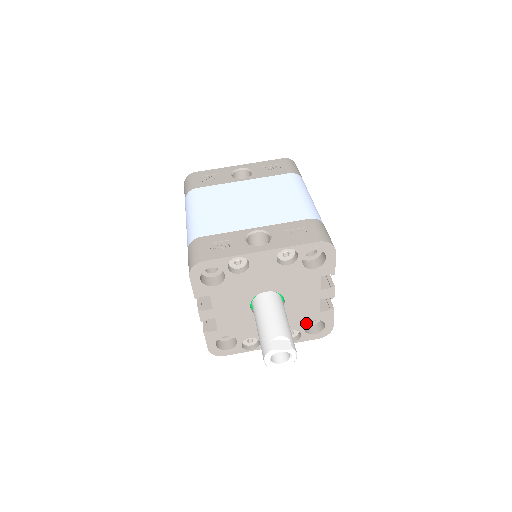
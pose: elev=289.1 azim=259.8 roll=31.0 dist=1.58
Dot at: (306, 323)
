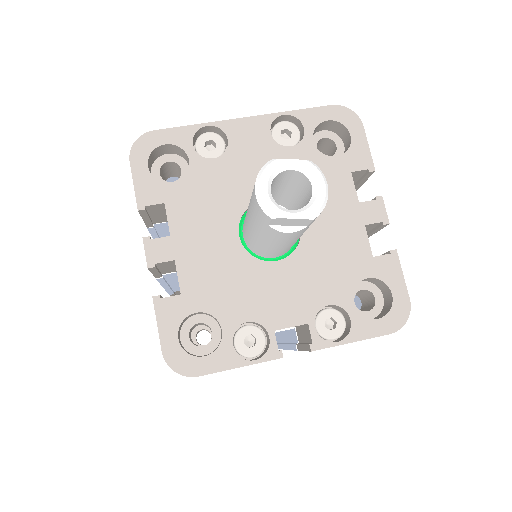
Dot at: (353, 286)
